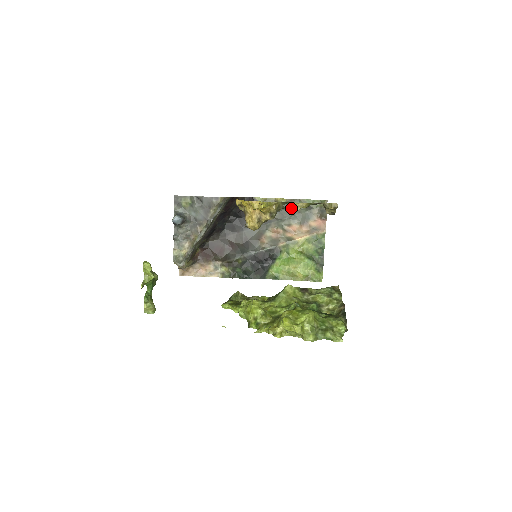
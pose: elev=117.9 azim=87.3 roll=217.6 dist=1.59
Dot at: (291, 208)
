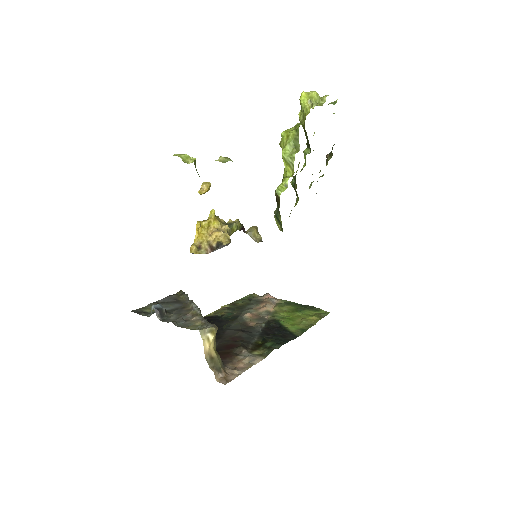
Dot at: (232, 223)
